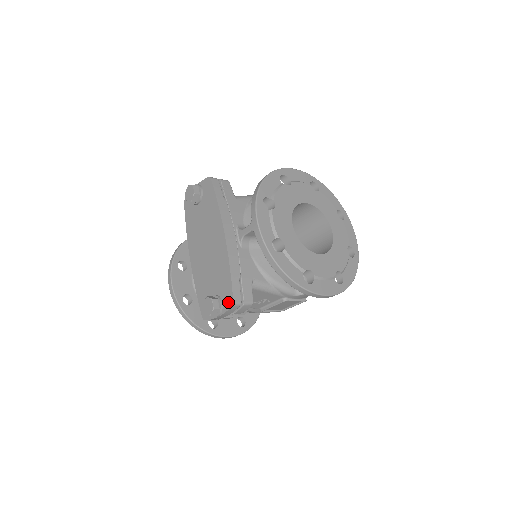
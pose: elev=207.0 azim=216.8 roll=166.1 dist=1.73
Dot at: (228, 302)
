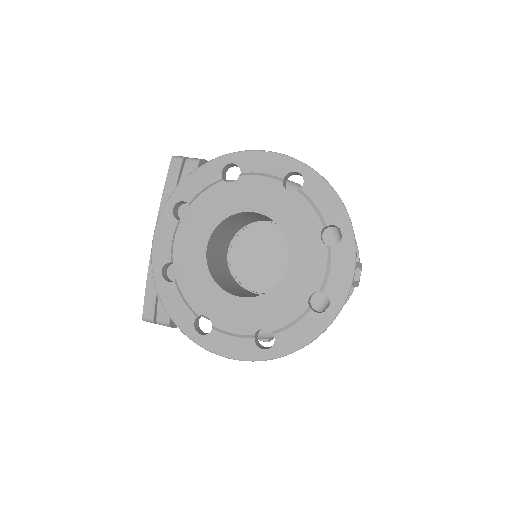
Dot at: occluded
